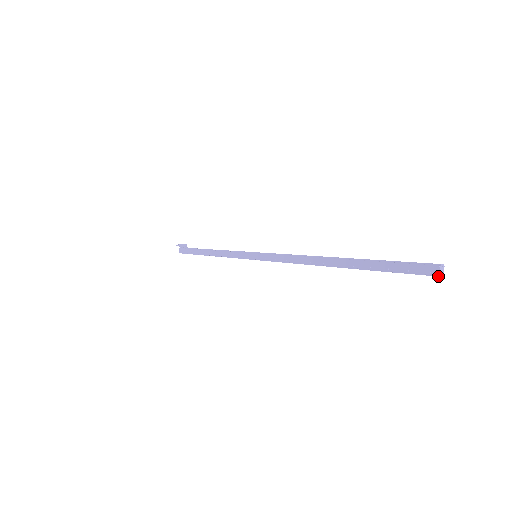
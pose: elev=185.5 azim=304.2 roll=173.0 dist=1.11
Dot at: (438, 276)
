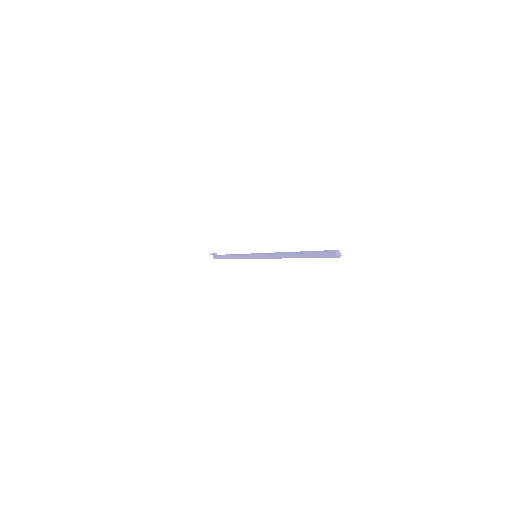
Dot at: (338, 257)
